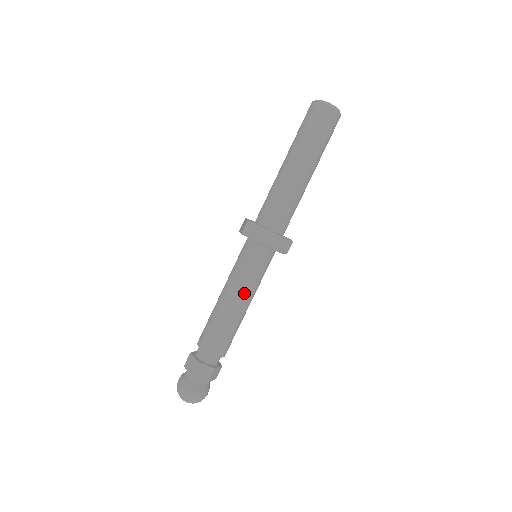
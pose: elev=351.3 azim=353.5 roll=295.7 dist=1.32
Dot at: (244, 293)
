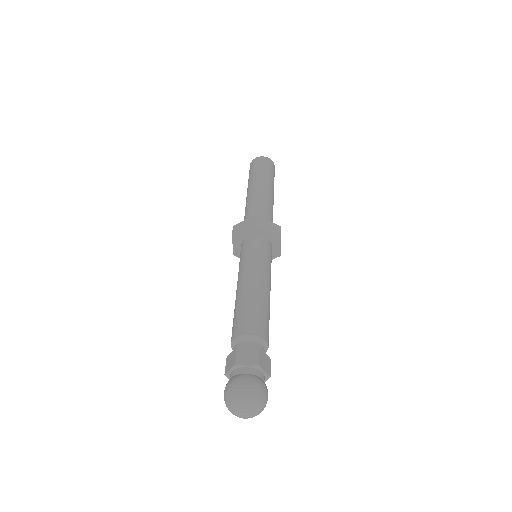
Dot at: (269, 280)
